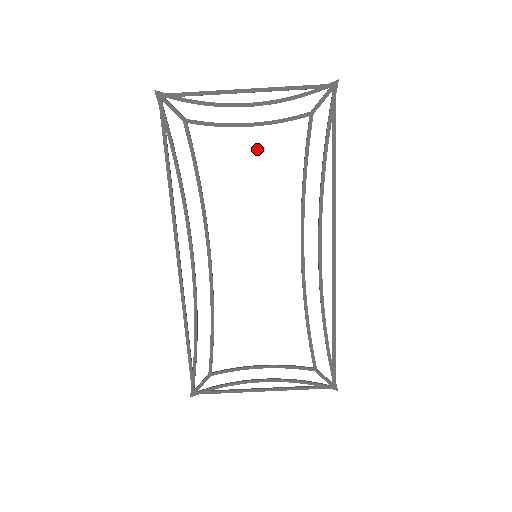
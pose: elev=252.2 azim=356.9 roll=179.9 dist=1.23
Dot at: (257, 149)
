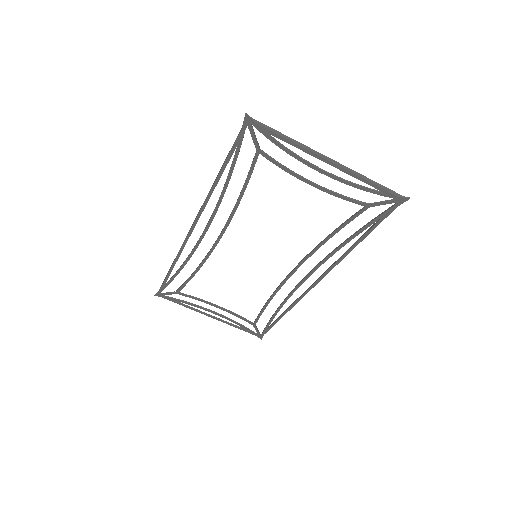
Dot at: (306, 201)
